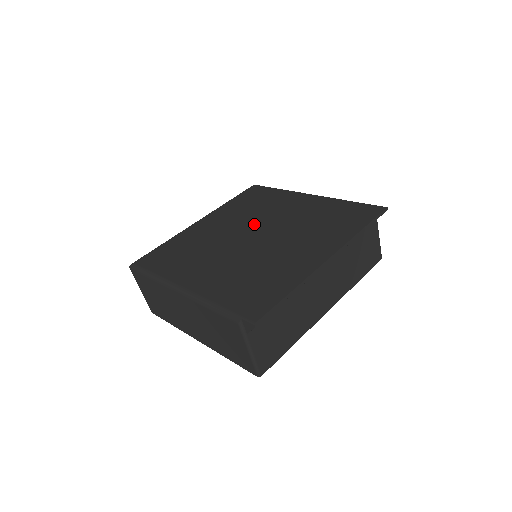
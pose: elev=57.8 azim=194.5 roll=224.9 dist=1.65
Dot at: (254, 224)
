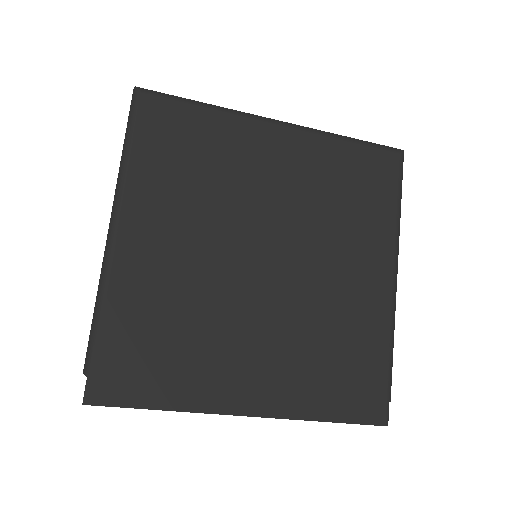
Dot at: (295, 237)
